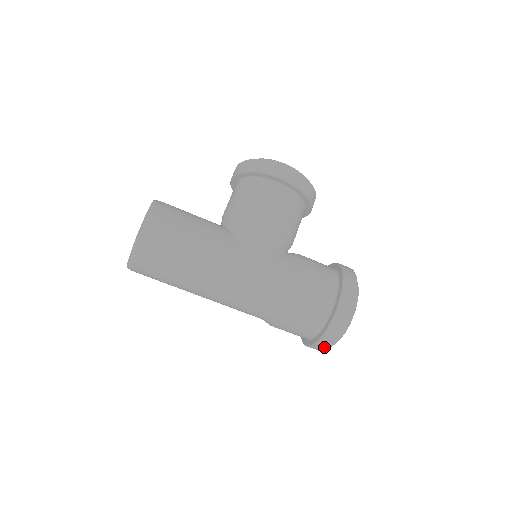
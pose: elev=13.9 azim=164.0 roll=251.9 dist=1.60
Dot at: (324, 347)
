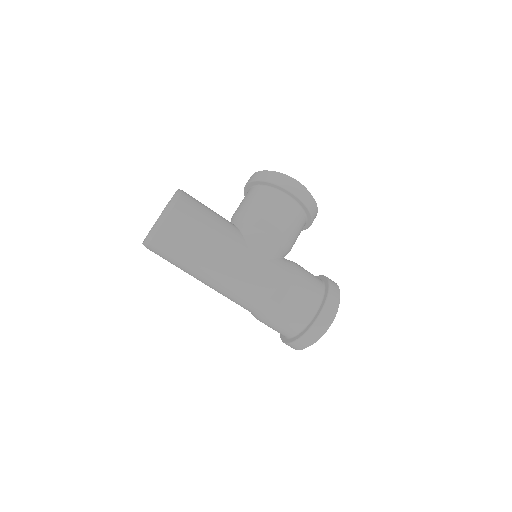
Dot at: (301, 346)
